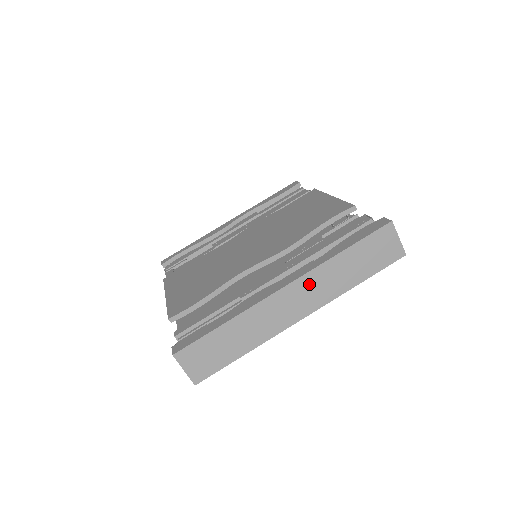
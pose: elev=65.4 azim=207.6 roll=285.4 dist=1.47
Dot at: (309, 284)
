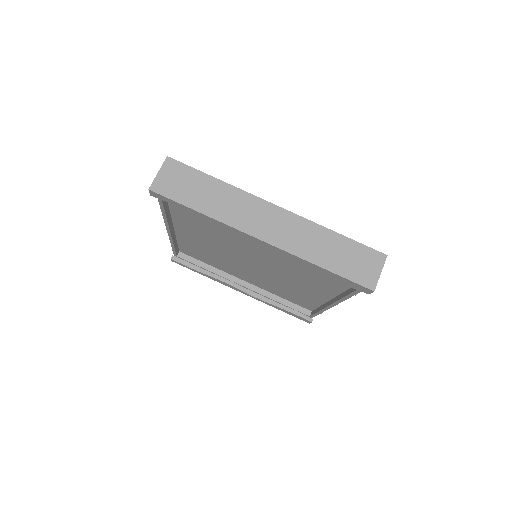
Dot at: (293, 224)
